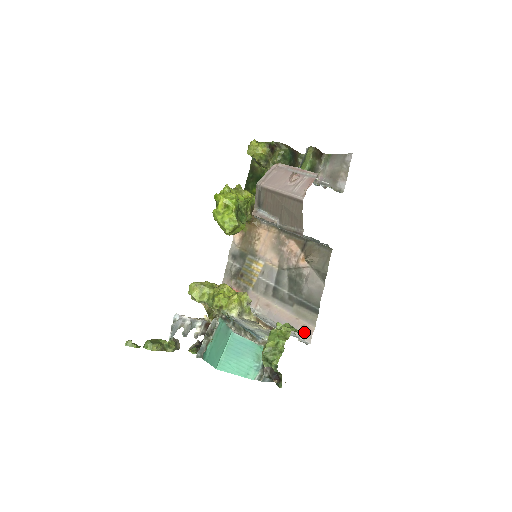
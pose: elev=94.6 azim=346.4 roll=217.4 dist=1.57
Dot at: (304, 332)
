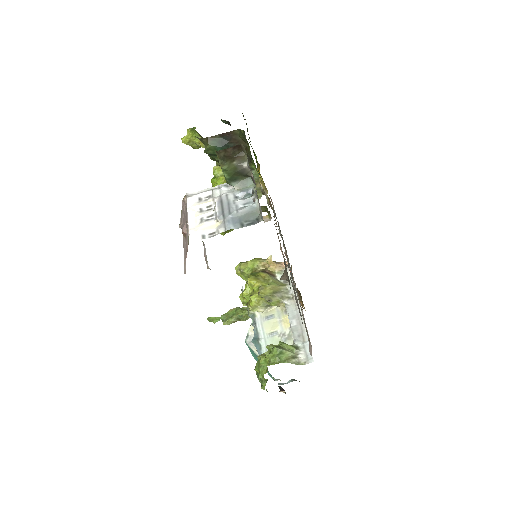
Dot at: (309, 346)
